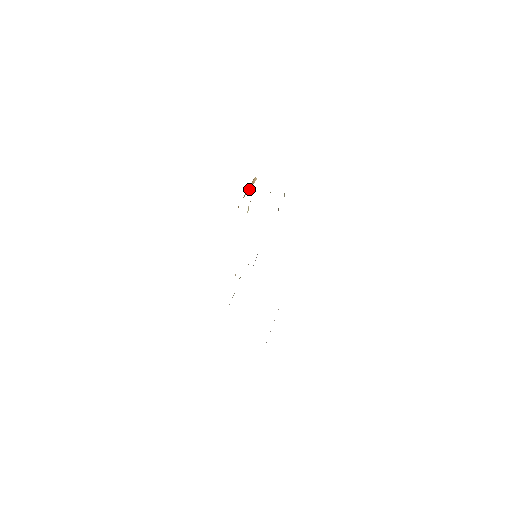
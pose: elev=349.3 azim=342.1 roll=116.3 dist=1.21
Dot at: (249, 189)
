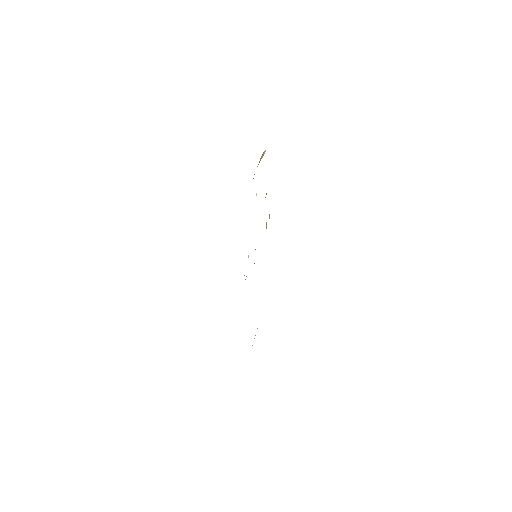
Dot at: occluded
